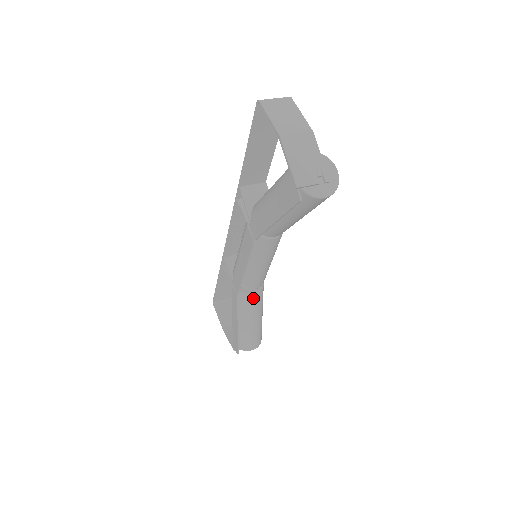
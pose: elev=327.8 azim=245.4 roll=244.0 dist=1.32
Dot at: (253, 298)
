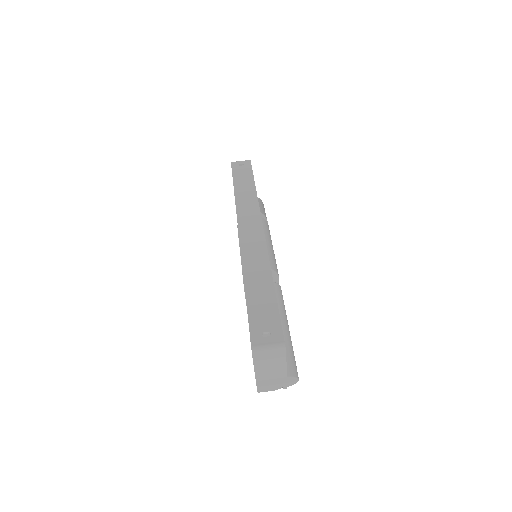
Dot at: occluded
